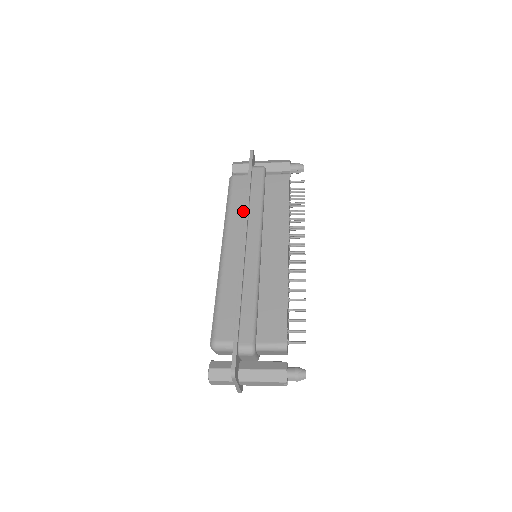
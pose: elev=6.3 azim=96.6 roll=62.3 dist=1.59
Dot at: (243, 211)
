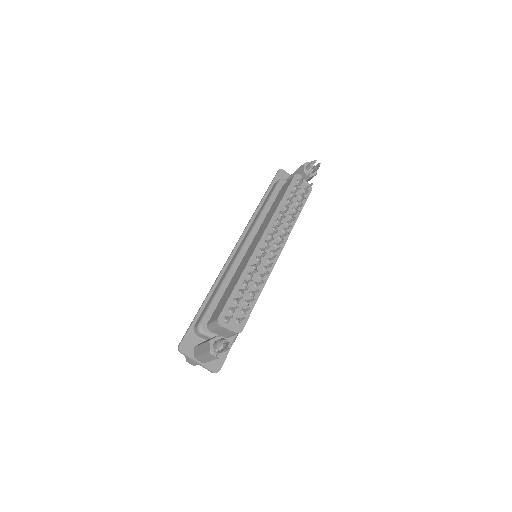
Dot at: occluded
